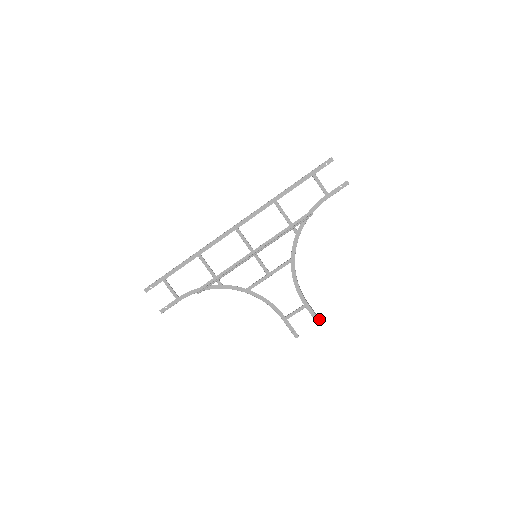
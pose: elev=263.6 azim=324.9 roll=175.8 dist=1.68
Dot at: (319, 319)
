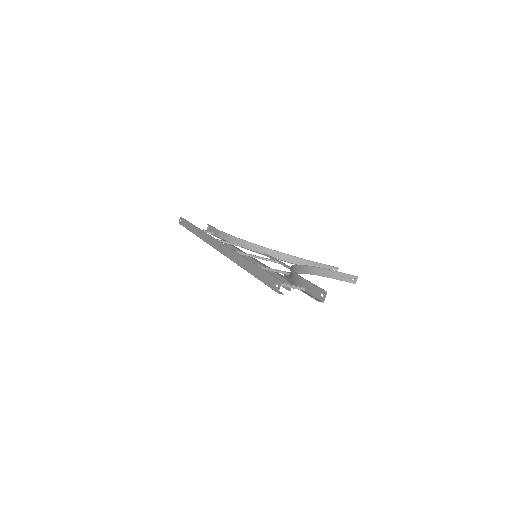
Dot at: (353, 281)
